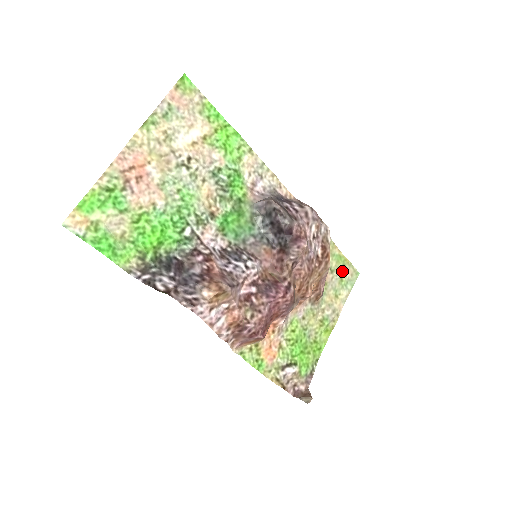
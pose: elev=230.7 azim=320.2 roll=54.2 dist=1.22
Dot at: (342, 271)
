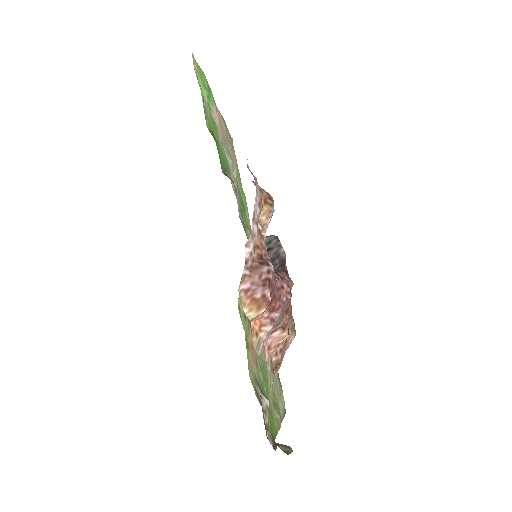
Dot at: (280, 385)
